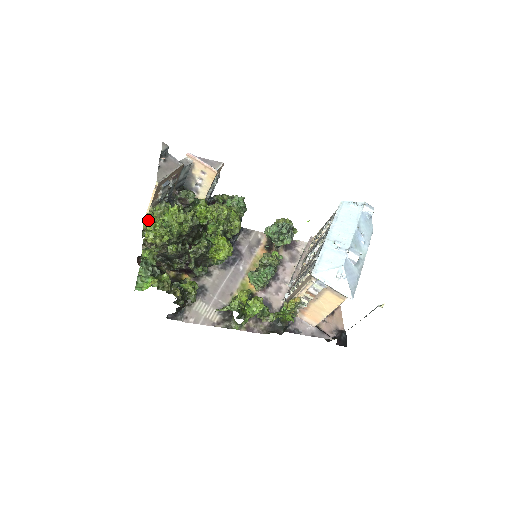
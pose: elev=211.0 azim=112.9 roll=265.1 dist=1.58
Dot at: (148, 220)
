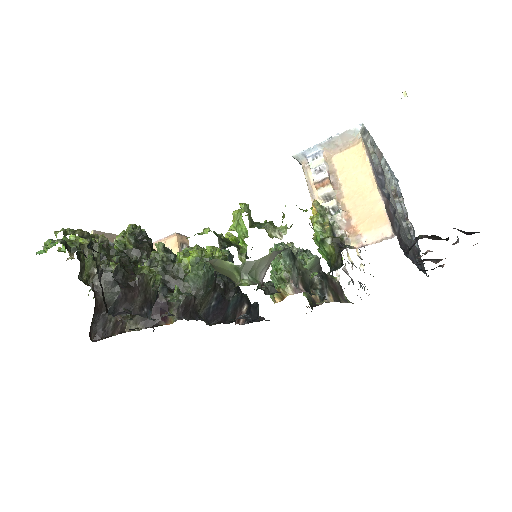
Dot at: occluded
